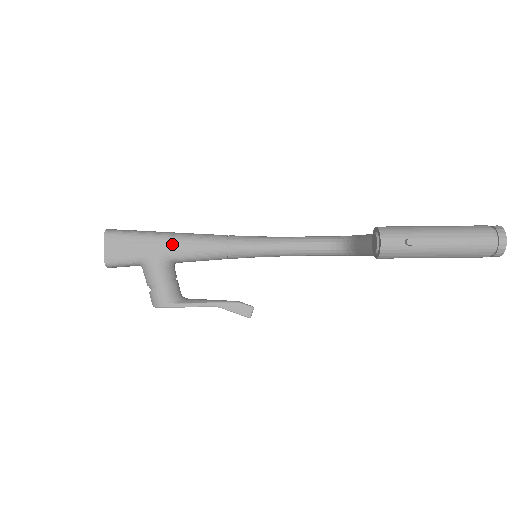
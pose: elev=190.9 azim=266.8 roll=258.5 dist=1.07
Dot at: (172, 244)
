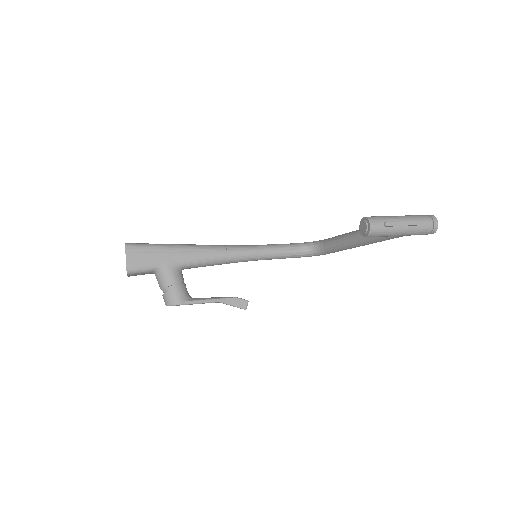
Dot at: (183, 253)
